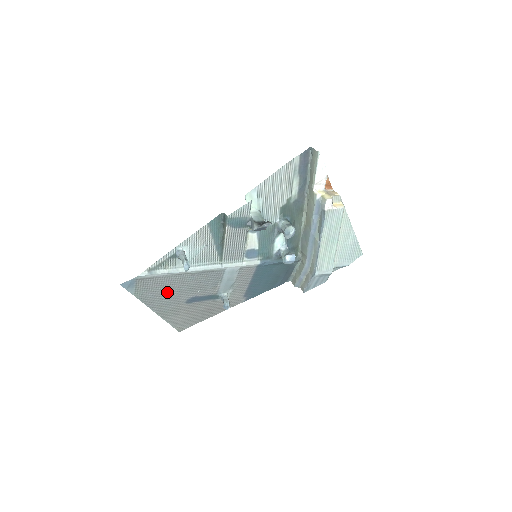
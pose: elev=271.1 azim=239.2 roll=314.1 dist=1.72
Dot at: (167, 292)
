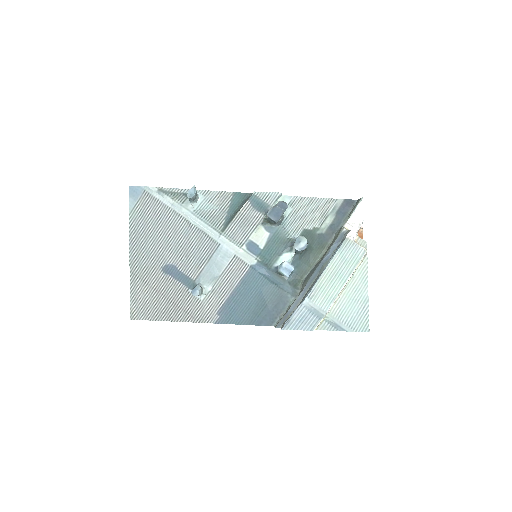
Dot at: (156, 235)
